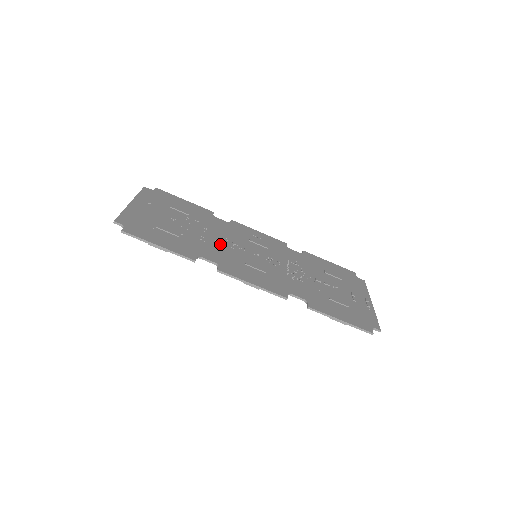
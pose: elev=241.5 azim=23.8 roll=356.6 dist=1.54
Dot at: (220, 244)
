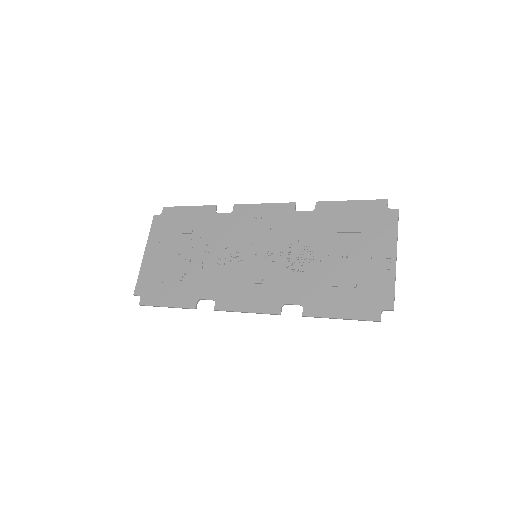
Dot at: (218, 265)
